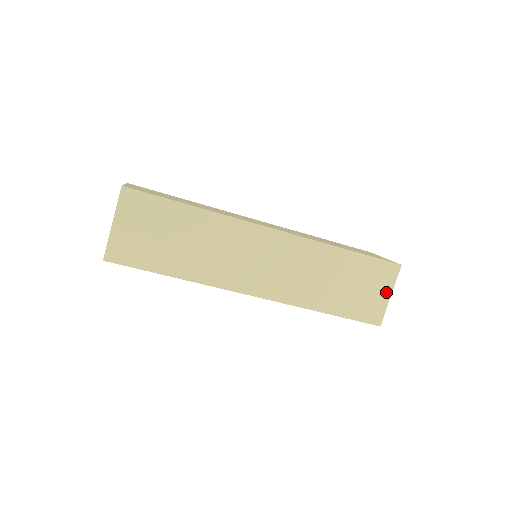
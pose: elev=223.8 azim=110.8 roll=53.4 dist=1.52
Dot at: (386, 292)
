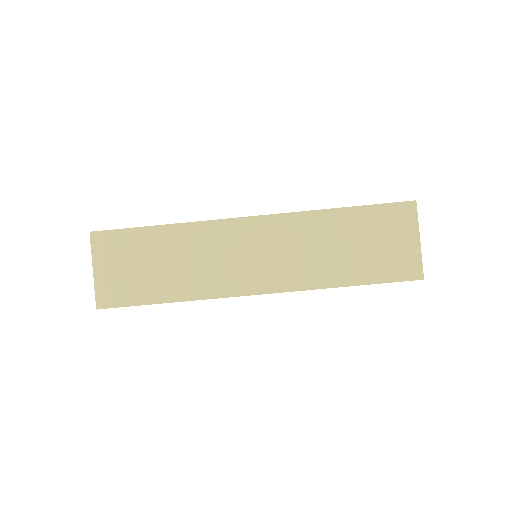
Dot at: (412, 238)
